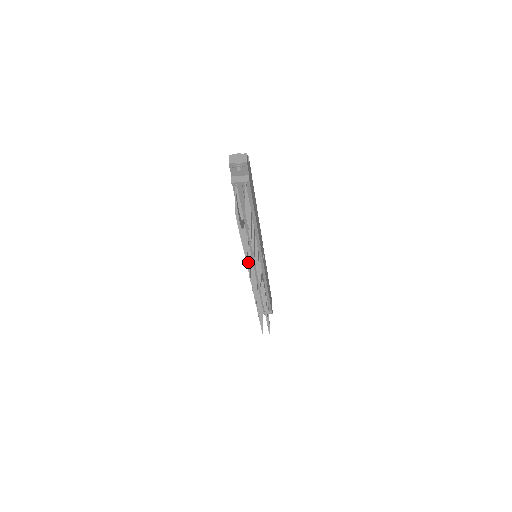
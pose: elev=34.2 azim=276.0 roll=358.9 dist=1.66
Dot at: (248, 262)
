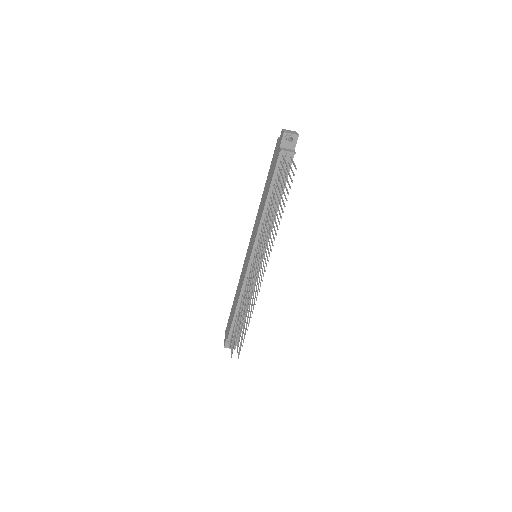
Dot at: (262, 244)
